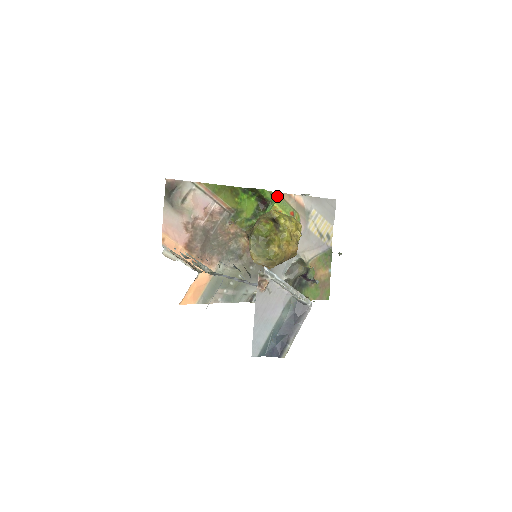
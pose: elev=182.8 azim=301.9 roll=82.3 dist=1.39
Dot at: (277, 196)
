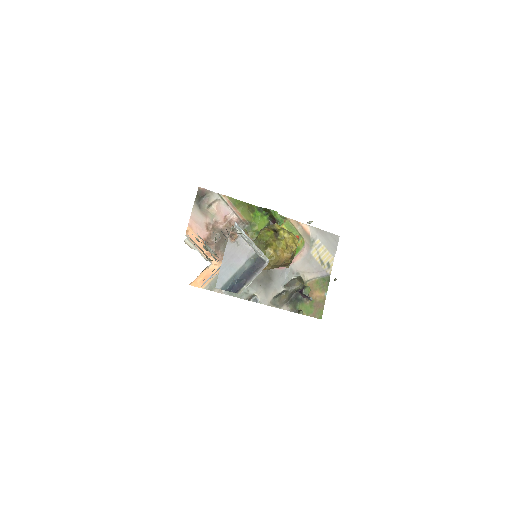
Dot at: (287, 220)
